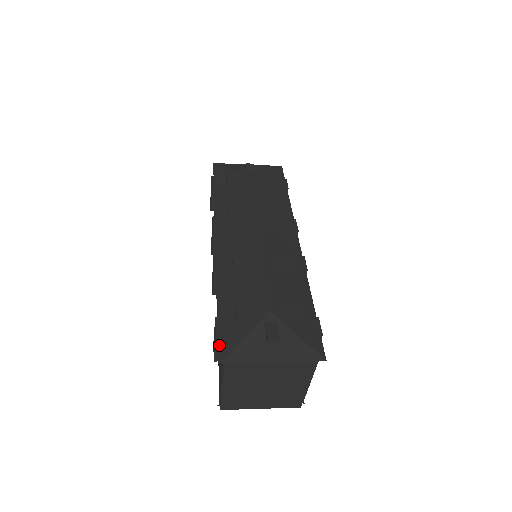
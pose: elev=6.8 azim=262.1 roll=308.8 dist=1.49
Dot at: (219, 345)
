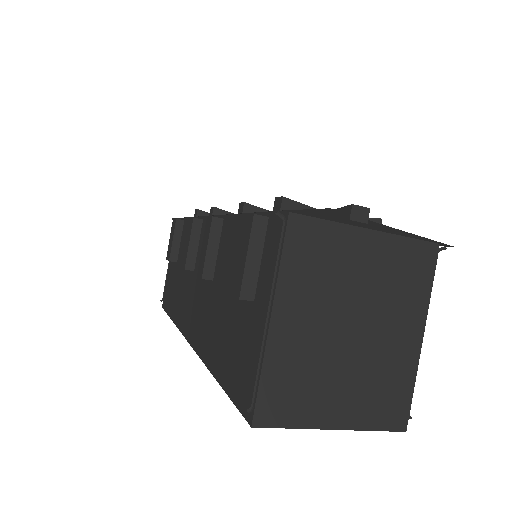
Dot at: (268, 211)
